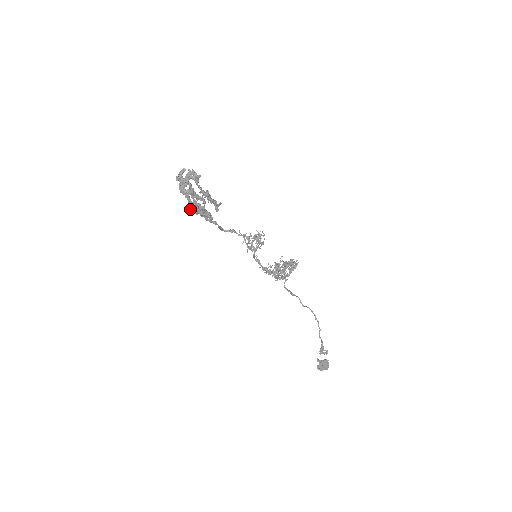
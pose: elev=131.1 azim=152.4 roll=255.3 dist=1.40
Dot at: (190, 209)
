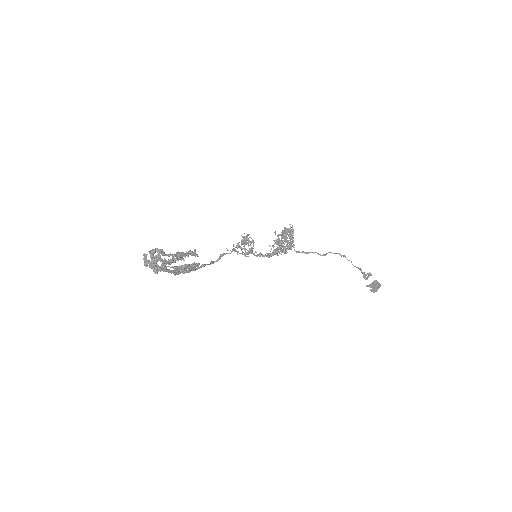
Dot at: occluded
